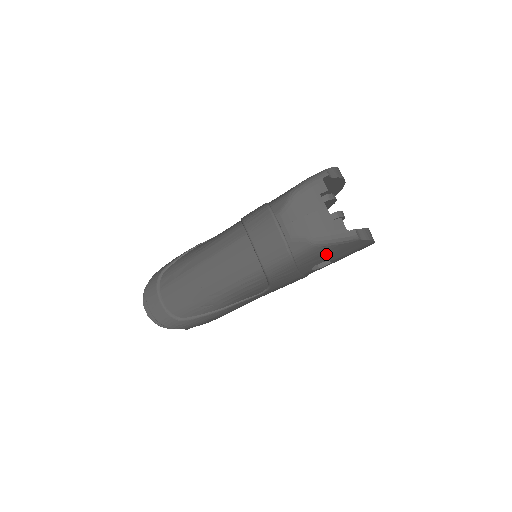
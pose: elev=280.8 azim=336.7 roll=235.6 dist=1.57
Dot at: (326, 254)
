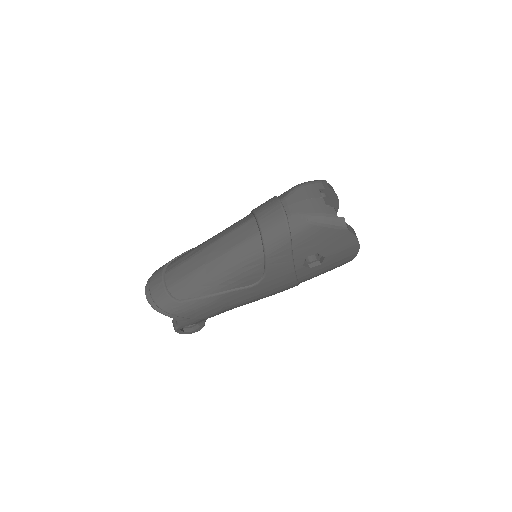
Dot at: (318, 240)
